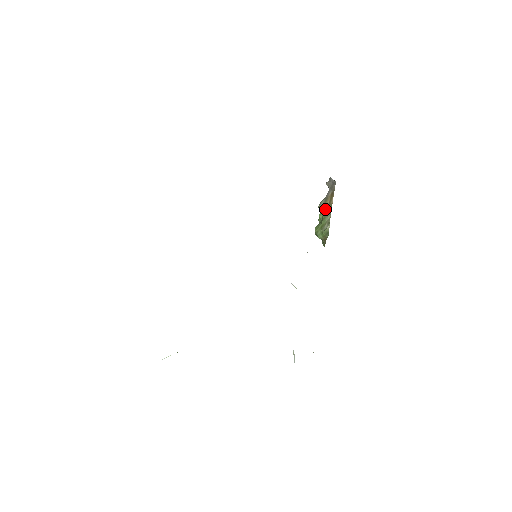
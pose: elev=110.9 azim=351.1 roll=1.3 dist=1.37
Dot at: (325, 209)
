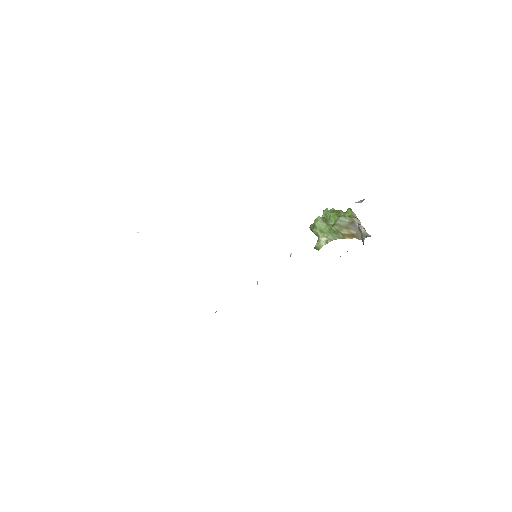
Dot at: (338, 231)
